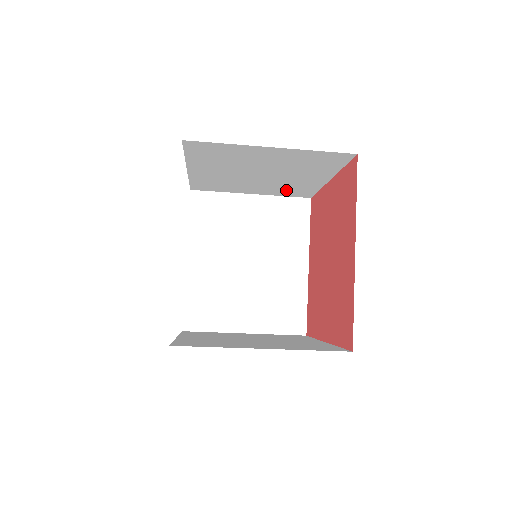
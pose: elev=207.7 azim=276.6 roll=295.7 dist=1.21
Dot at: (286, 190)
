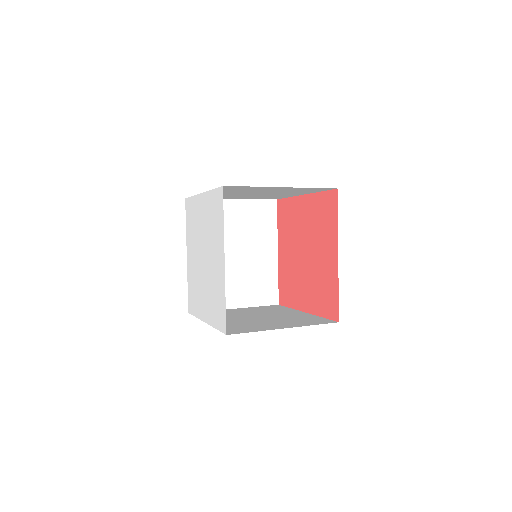
Dot at: (263, 197)
